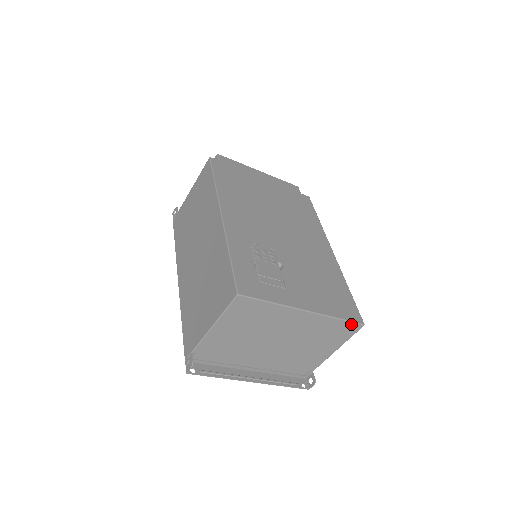
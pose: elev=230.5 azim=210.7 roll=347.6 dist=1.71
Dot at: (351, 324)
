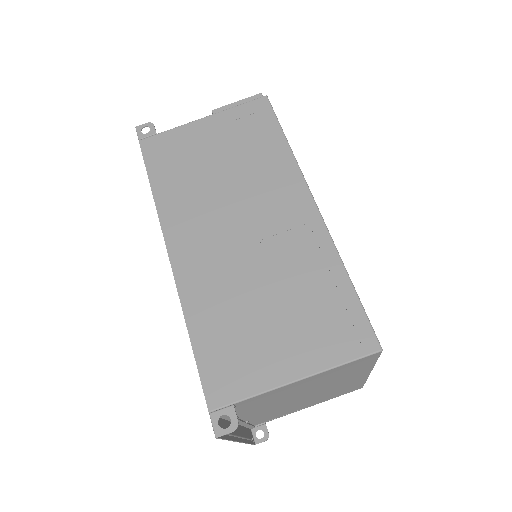
Dot at: (360, 386)
